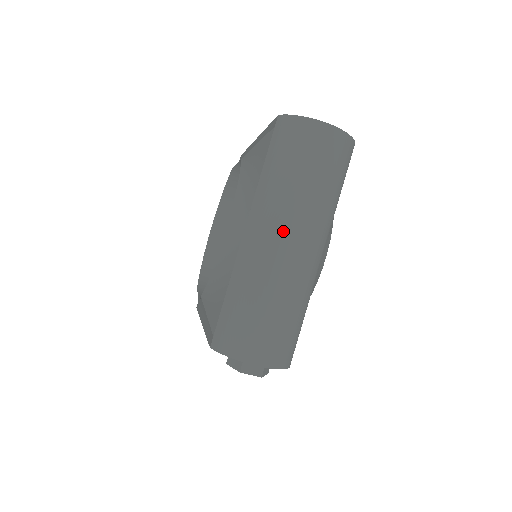
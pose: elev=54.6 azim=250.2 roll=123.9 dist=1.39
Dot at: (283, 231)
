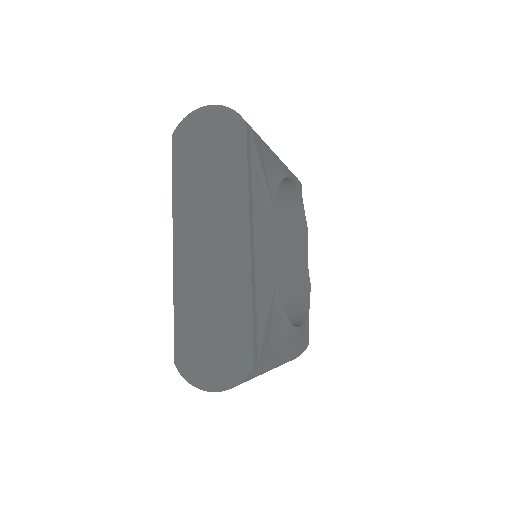
Dot at: occluded
